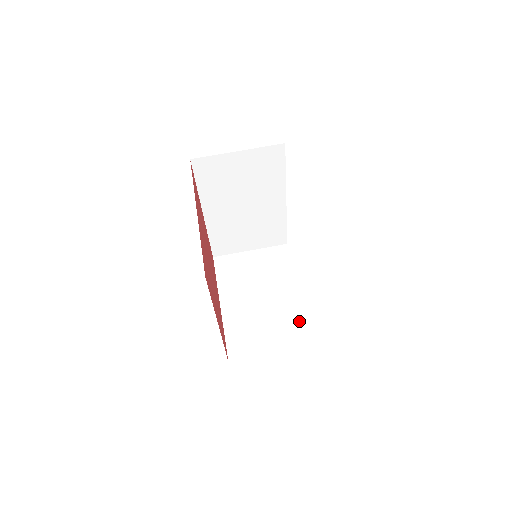
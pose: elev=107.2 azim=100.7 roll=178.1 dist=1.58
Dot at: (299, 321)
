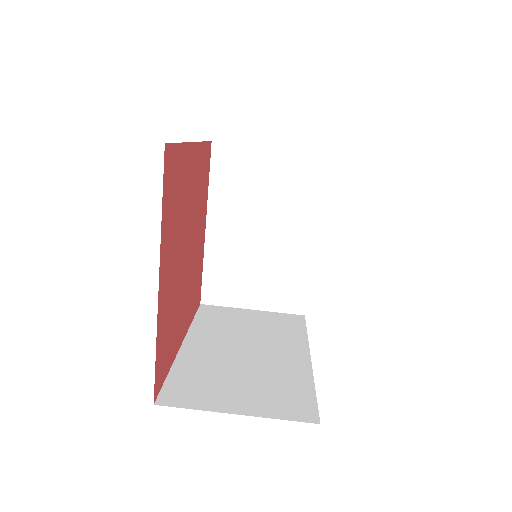
Dot at: (297, 281)
